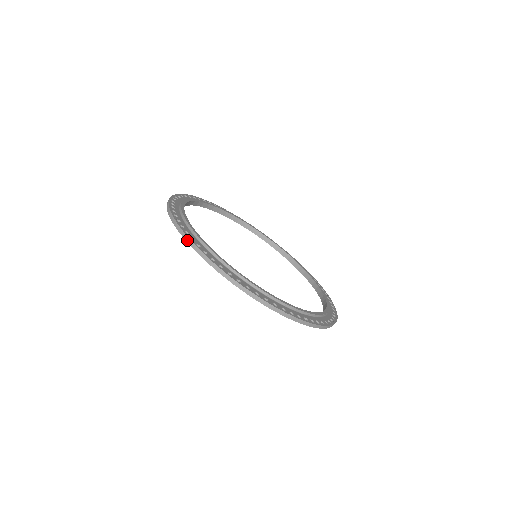
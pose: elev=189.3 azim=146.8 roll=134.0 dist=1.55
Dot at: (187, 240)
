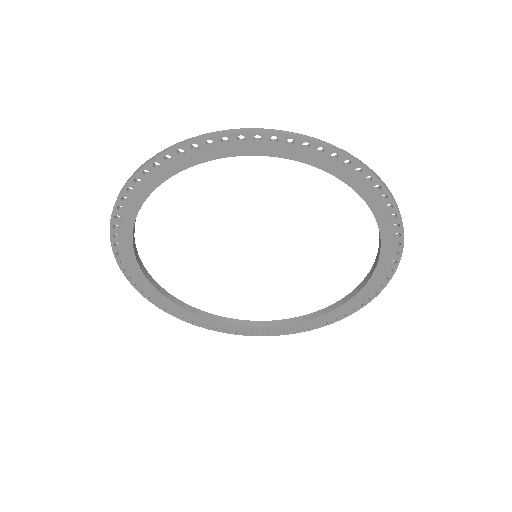
Dot at: (111, 214)
